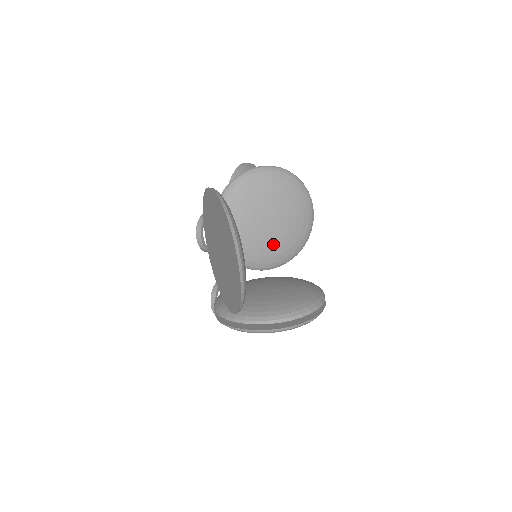
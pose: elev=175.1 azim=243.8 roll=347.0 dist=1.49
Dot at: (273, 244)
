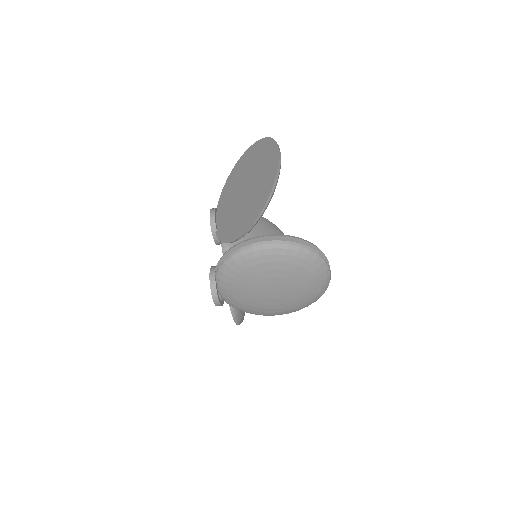
Dot at: occluded
